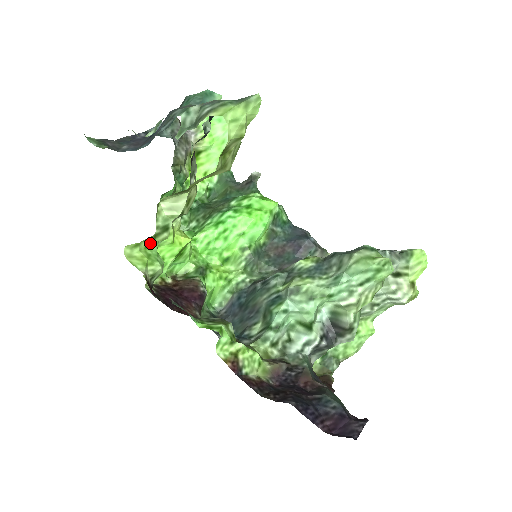
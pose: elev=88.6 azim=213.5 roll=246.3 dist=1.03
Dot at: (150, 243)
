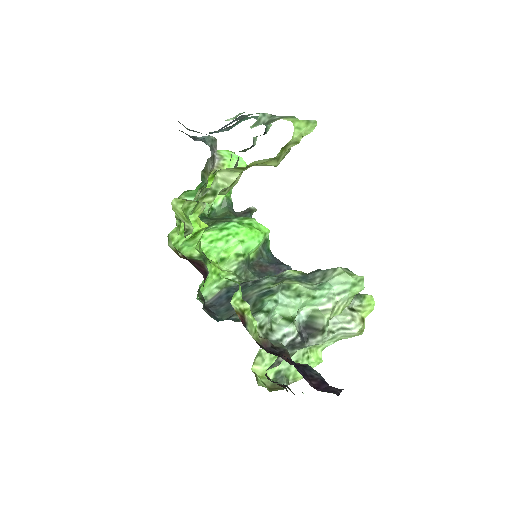
Dot at: (199, 200)
